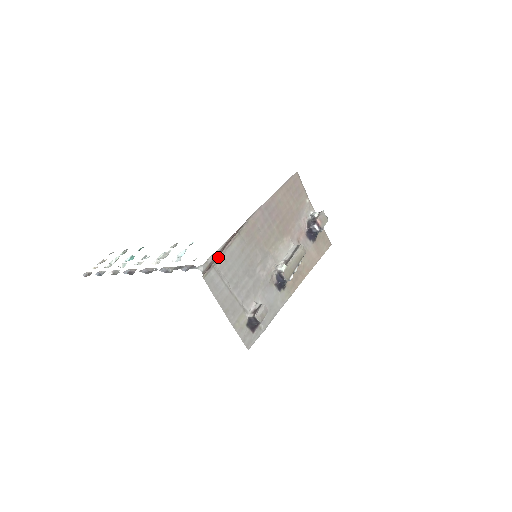
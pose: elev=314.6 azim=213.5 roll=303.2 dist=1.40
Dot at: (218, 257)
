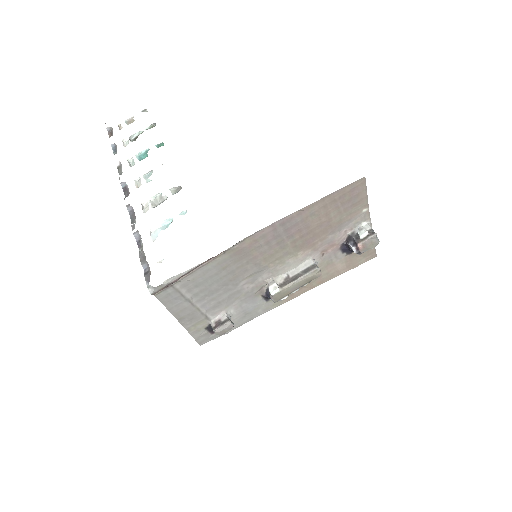
Dot at: (183, 276)
